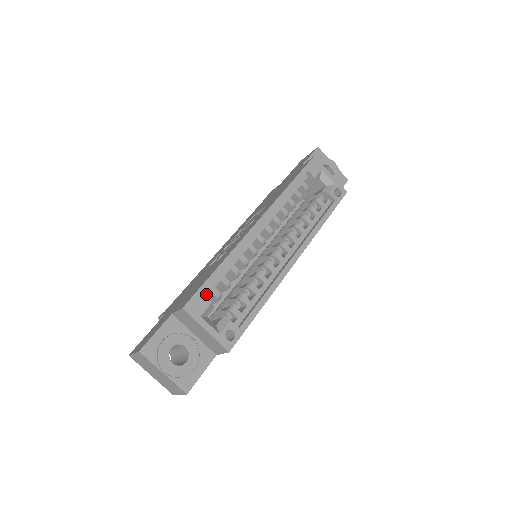
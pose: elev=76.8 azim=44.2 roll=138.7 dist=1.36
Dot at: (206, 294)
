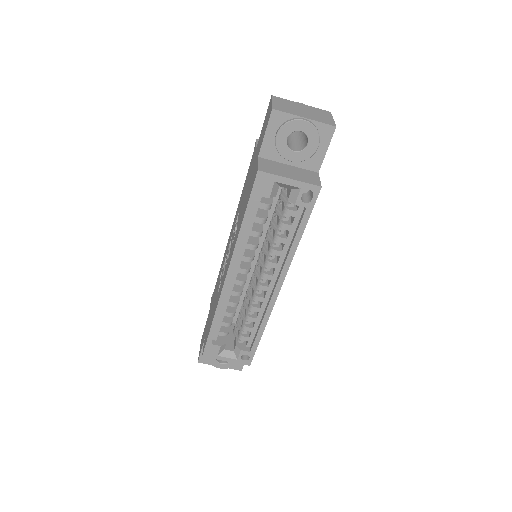
Dot at: (215, 338)
